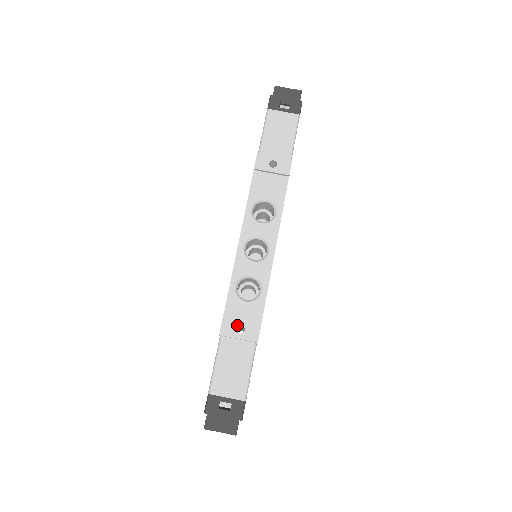
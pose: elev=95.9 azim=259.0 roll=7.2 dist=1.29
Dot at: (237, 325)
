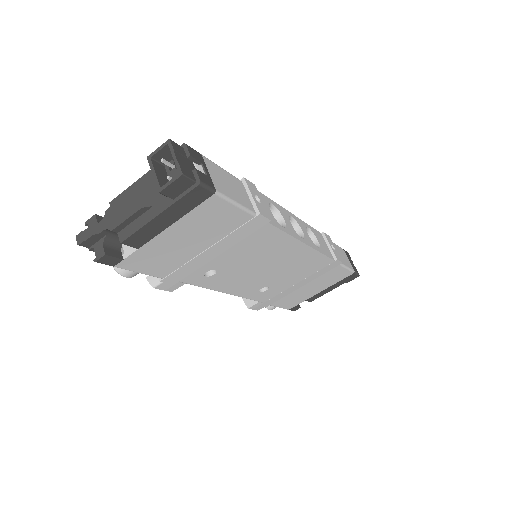
Dot at: (258, 196)
